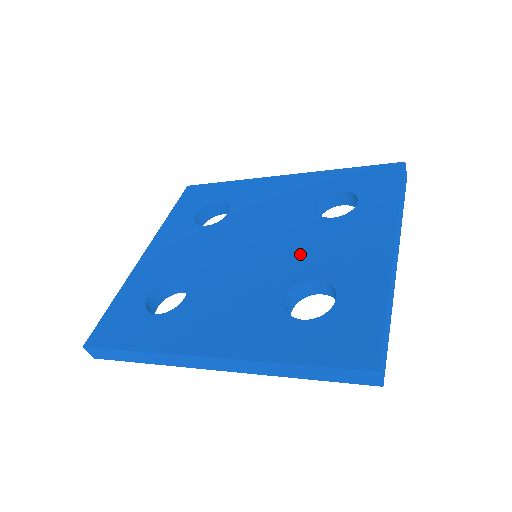
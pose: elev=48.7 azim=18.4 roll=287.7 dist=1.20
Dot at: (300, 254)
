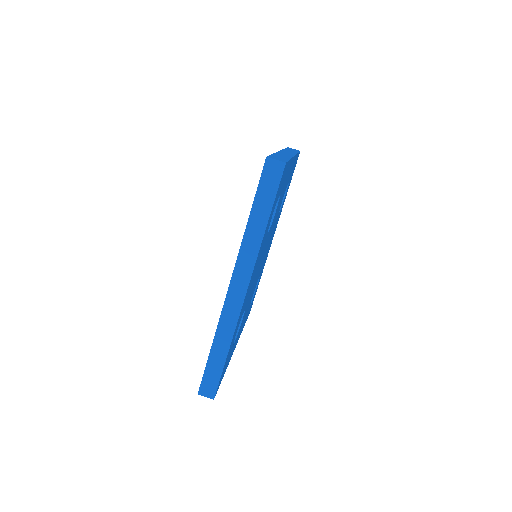
Dot at: occluded
